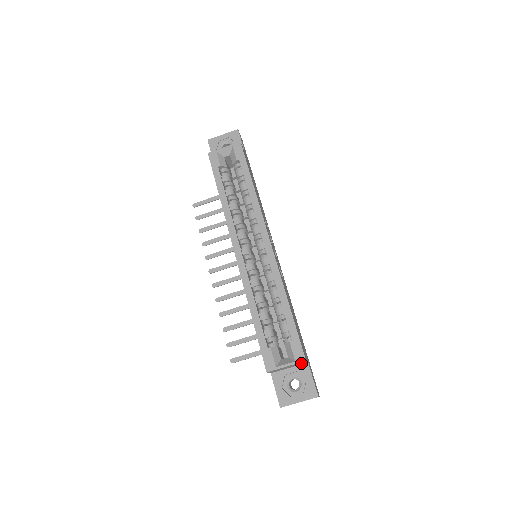
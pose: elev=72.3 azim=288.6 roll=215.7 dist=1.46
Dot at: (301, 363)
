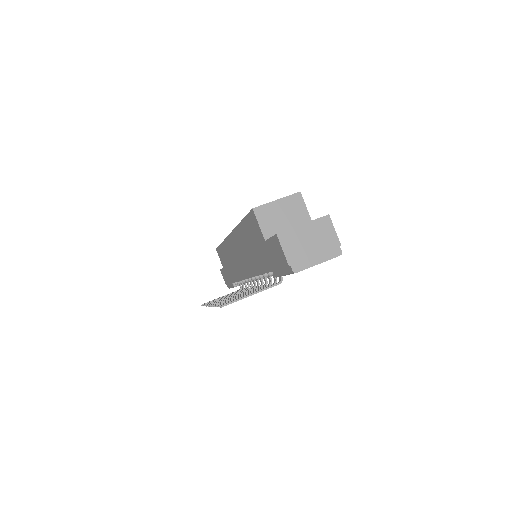
Dot at: (300, 213)
